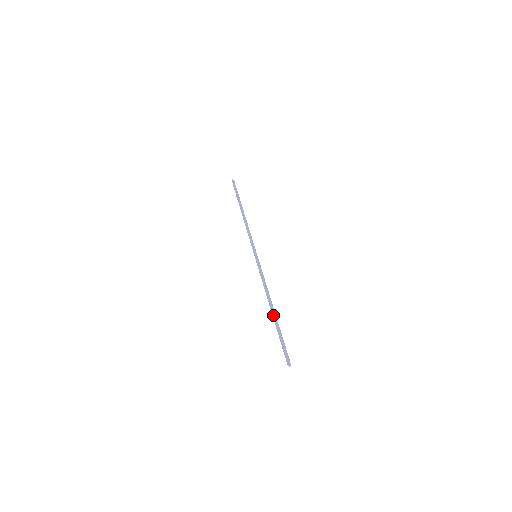
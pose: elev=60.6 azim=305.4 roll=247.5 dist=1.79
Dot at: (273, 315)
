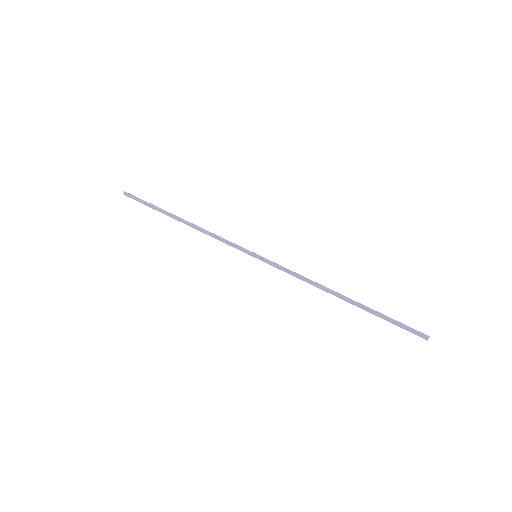
Dot at: occluded
